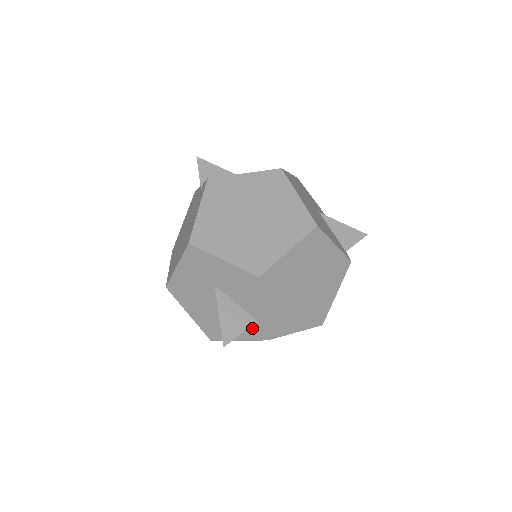
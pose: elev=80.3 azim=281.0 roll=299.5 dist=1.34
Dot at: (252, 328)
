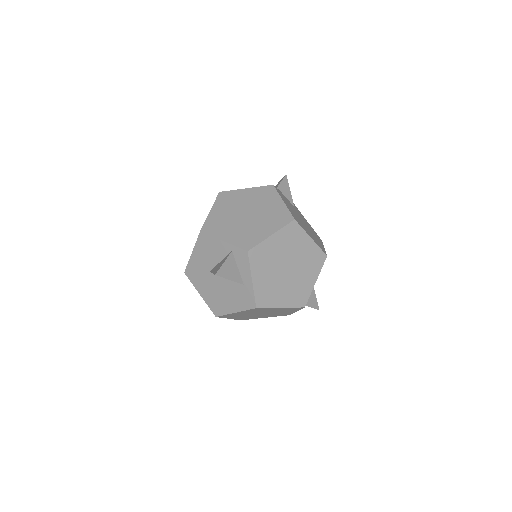
Dot at: (239, 260)
